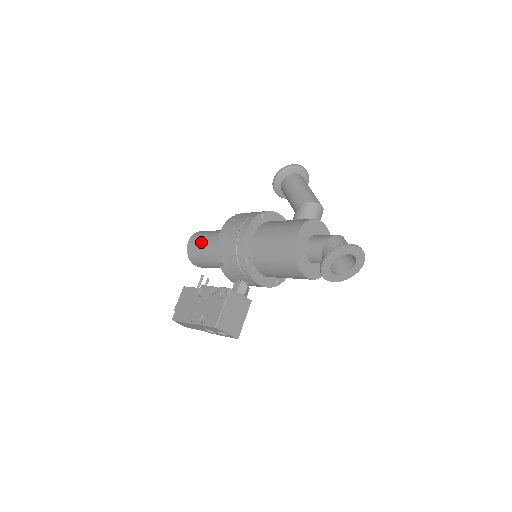
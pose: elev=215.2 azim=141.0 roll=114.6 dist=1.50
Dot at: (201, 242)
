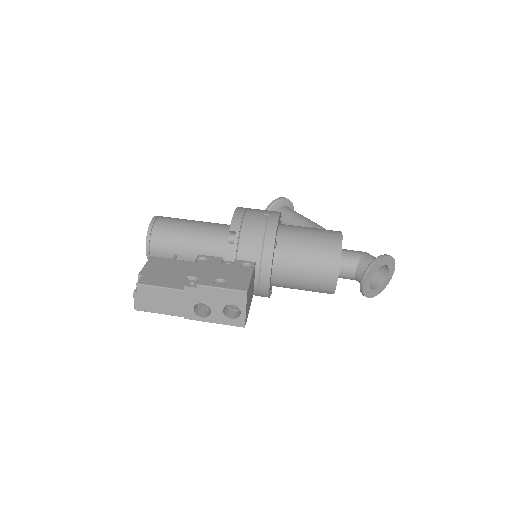
Dot at: (179, 222)
